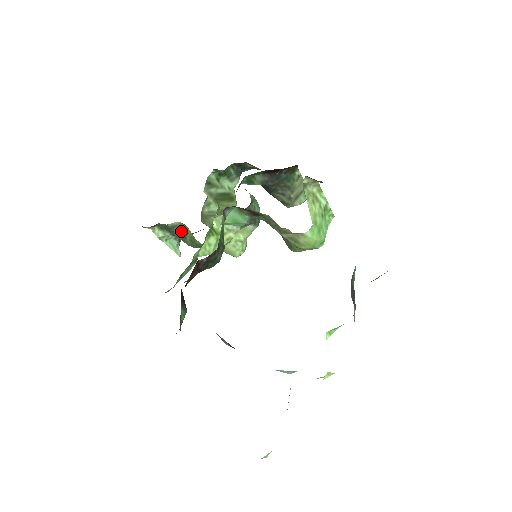
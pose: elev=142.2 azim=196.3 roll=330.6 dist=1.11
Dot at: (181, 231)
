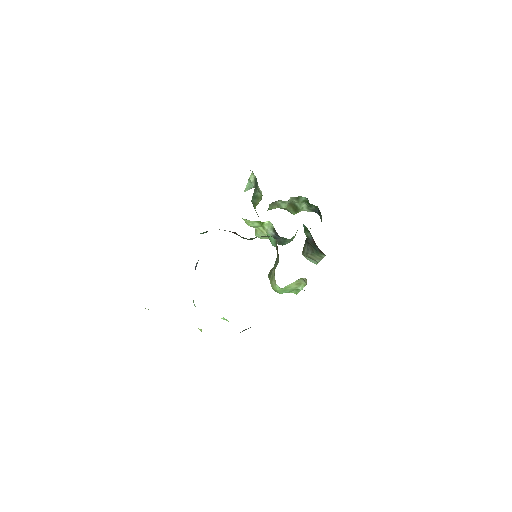
Dot at: (258, 195)
